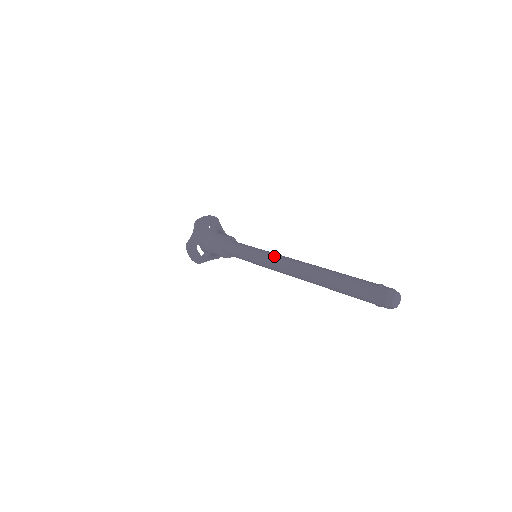
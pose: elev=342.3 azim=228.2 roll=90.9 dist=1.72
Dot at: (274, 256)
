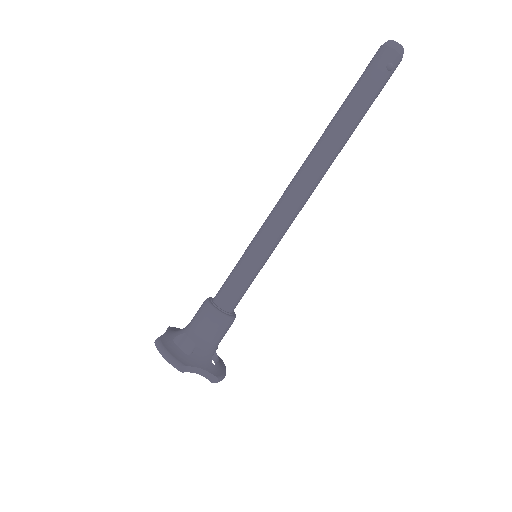
Dot at: occluded
